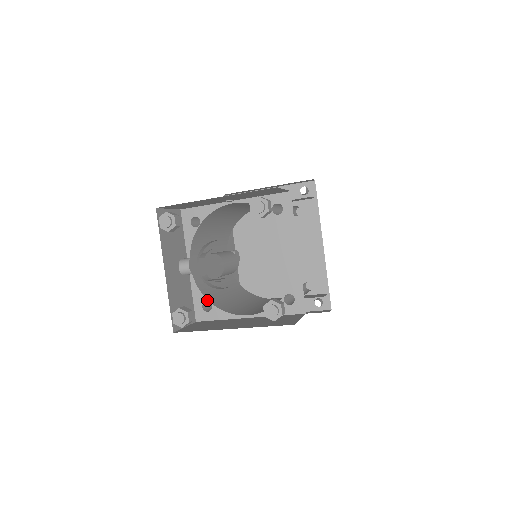
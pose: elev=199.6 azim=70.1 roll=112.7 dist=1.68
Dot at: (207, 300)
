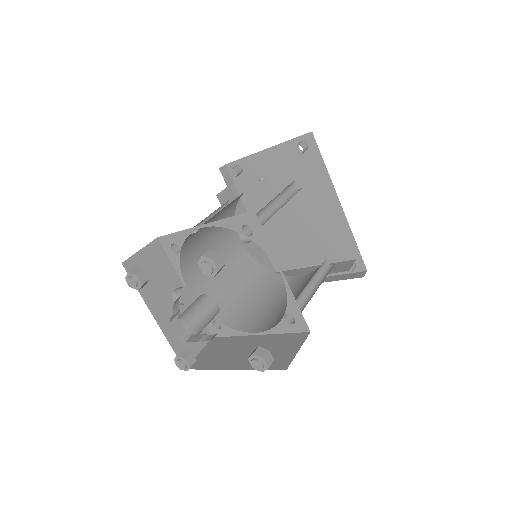
Dot at: (214, 319)
